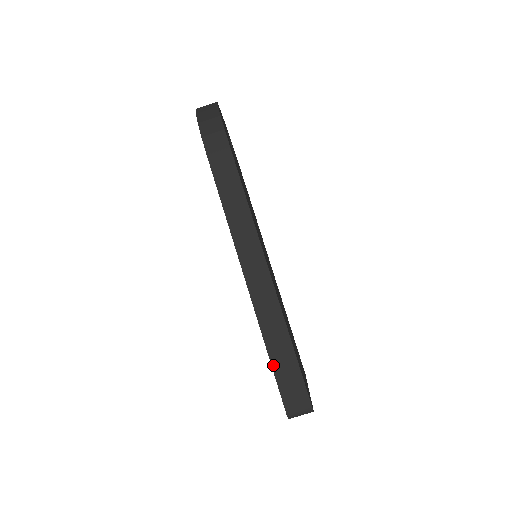
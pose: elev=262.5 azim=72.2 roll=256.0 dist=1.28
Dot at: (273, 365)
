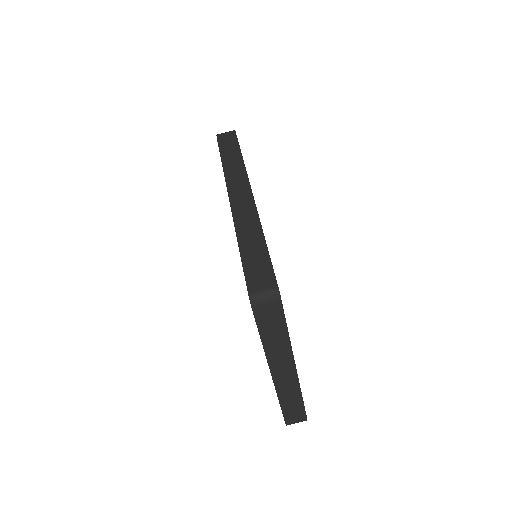
Dot at: (242, 255)
